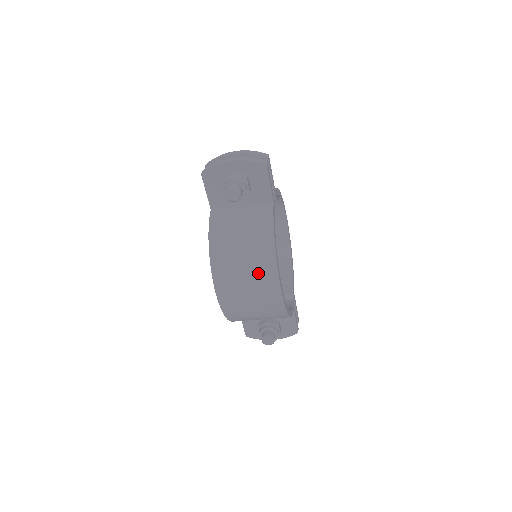
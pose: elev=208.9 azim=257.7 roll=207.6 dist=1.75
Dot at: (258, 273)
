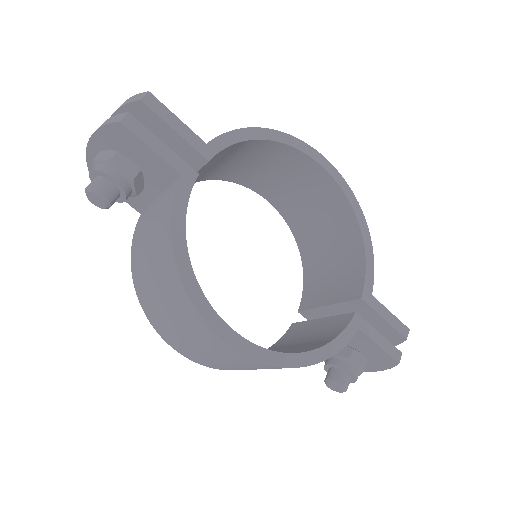
Dot at: (183, 318)
